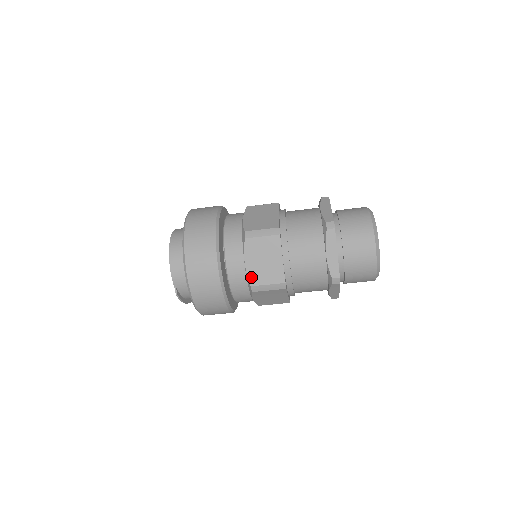
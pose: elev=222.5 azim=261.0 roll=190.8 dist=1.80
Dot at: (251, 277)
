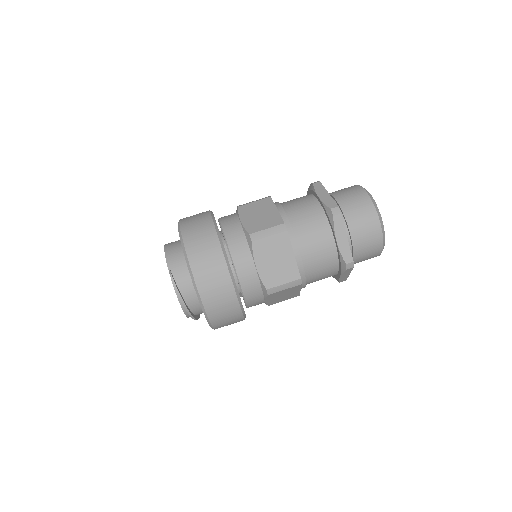
Dot at: (248, 228)
